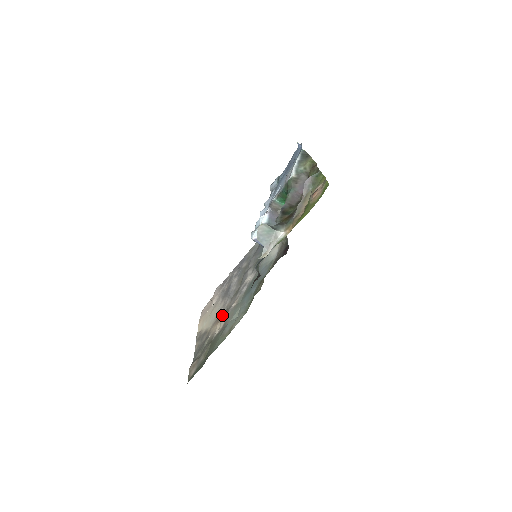
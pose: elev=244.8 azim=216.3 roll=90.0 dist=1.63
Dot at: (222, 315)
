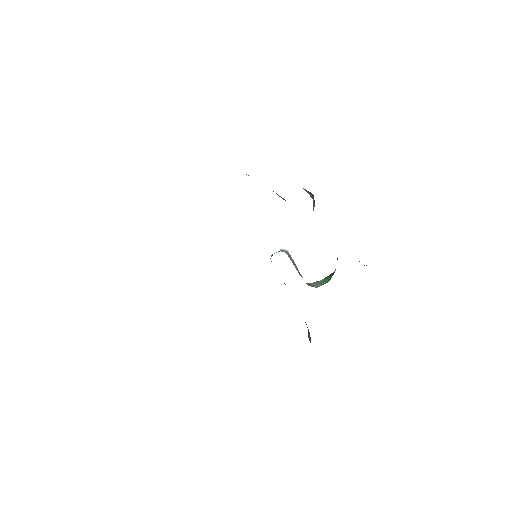
Dot at: occluded
